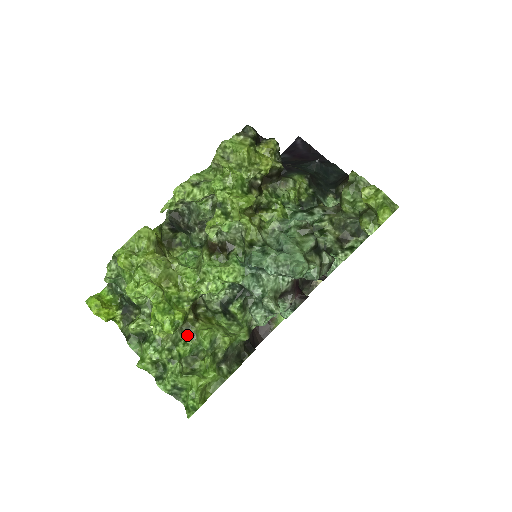
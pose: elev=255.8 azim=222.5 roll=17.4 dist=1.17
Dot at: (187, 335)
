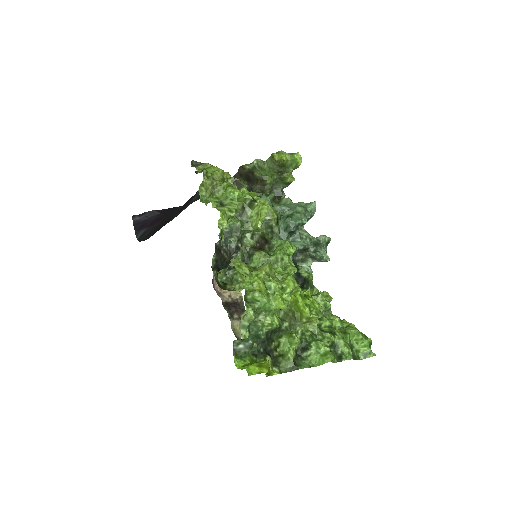
Dot at: occluded
